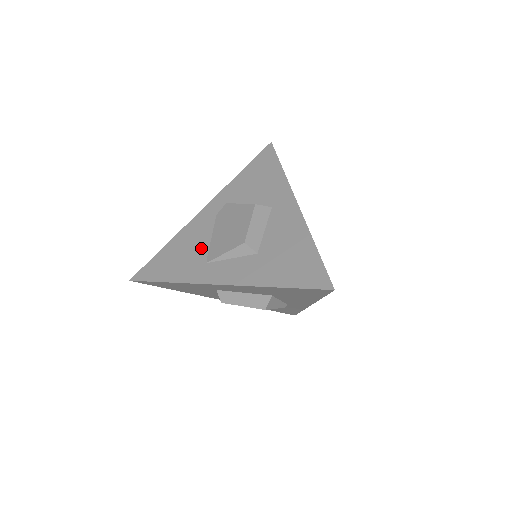
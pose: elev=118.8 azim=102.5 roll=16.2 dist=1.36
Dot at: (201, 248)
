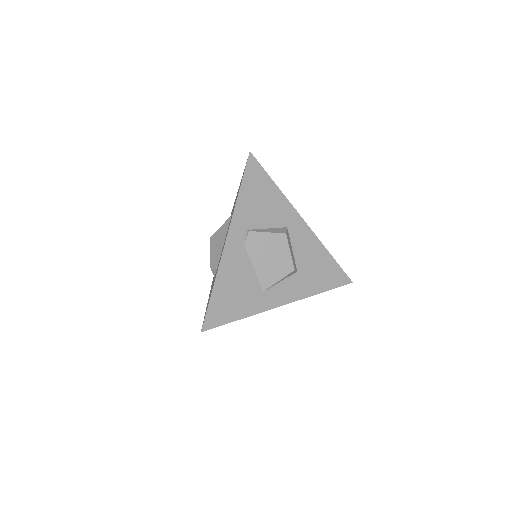
Dot at: (251, 280)
